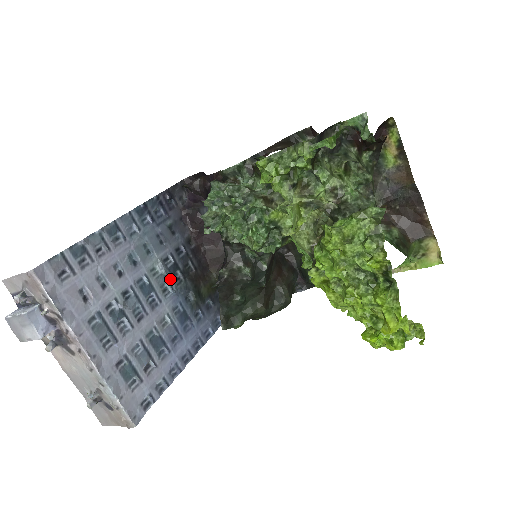
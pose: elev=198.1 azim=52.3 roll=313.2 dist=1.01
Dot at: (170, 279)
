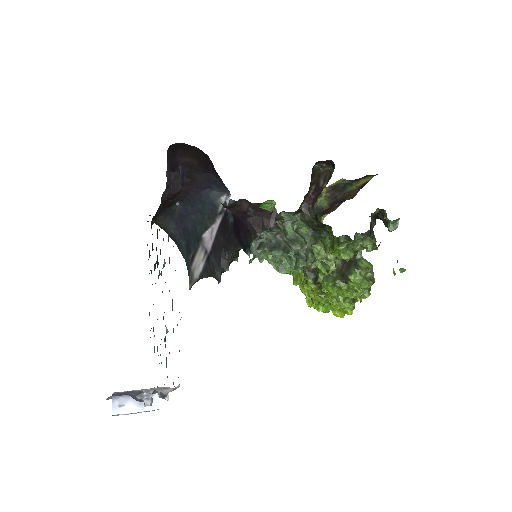
Dot at: occluded
